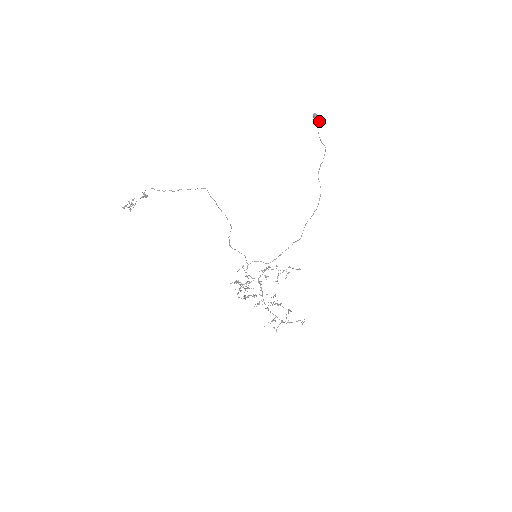
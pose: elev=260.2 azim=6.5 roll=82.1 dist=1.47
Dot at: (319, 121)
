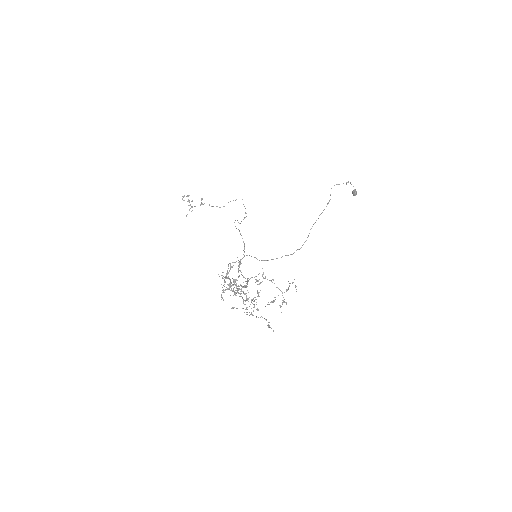
Dot at: (355, 190)
